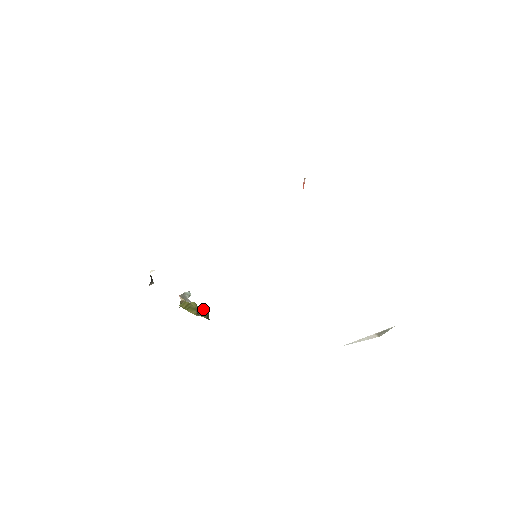
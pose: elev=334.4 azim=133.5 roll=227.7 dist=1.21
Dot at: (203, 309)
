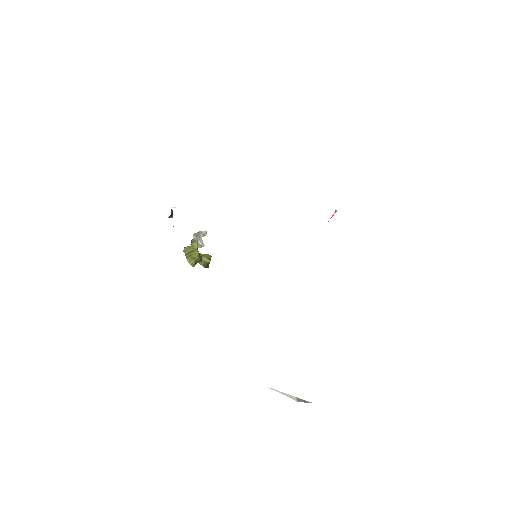
Dot at: (206, 258)
